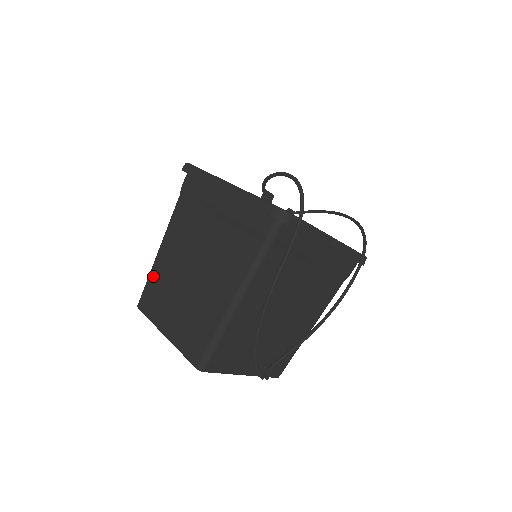
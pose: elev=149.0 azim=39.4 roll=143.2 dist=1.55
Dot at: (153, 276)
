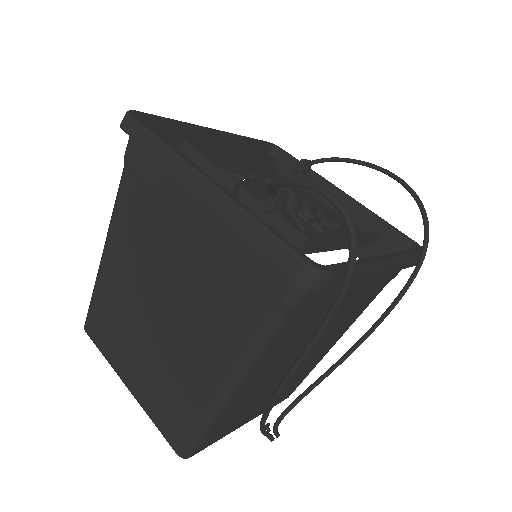
Dot at: (99, 293)
